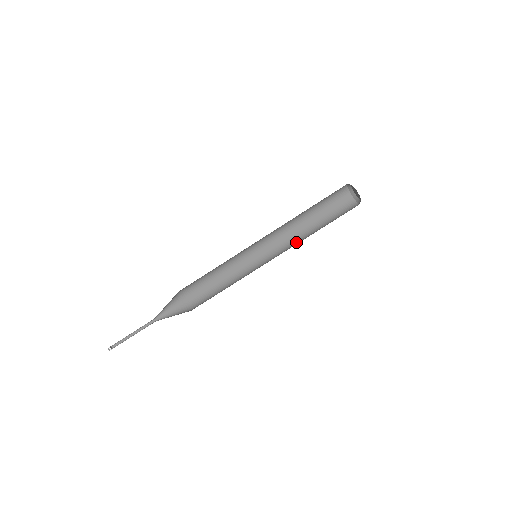
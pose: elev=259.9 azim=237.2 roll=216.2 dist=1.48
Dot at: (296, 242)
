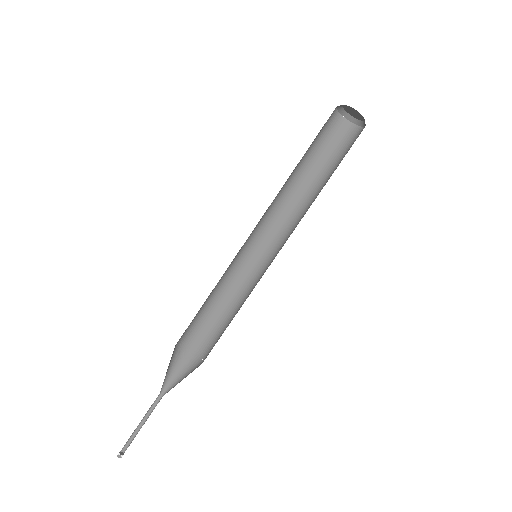
Dot at: (303, 216)
